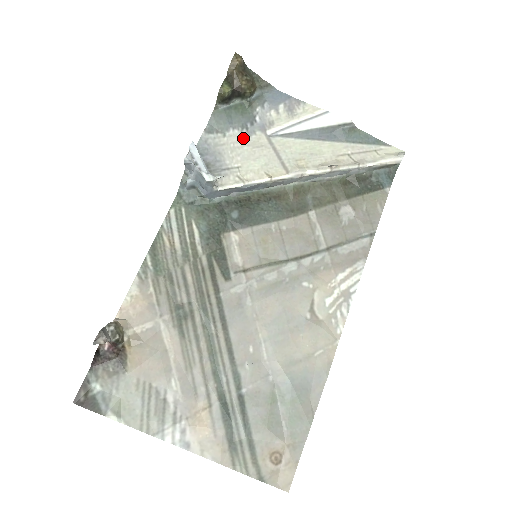
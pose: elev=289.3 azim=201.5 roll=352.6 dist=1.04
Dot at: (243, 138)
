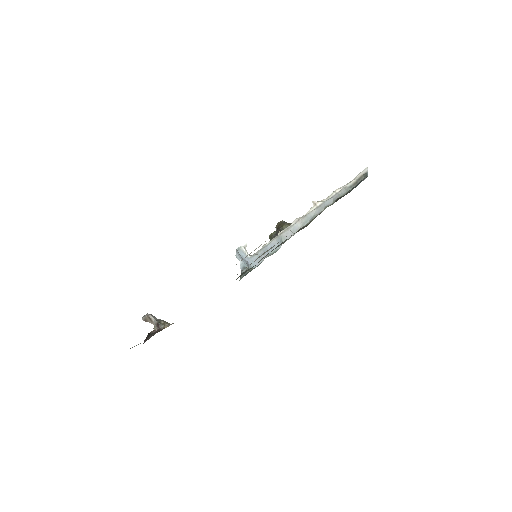
Dot at: occluded
